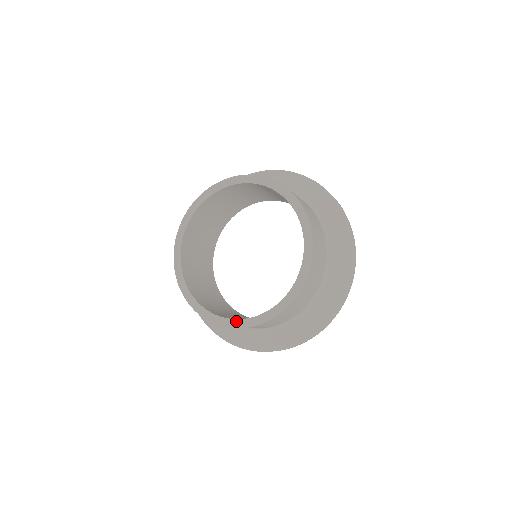
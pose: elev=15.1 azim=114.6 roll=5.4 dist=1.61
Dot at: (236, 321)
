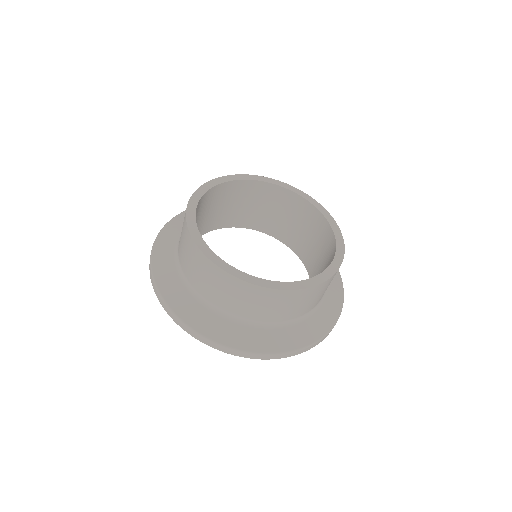
Dot at: (272, 282)
